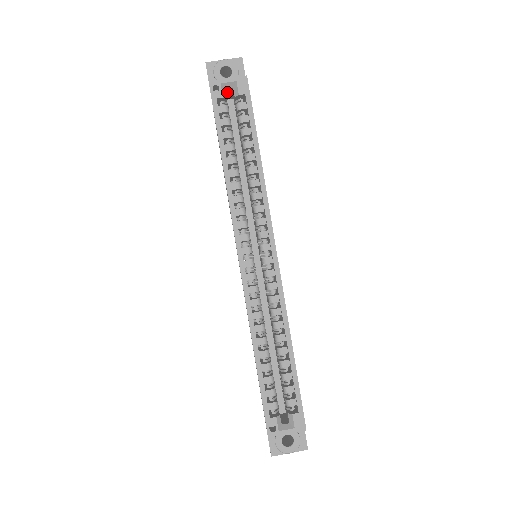
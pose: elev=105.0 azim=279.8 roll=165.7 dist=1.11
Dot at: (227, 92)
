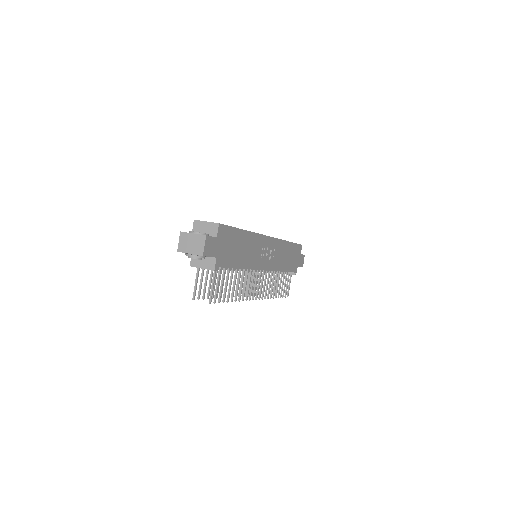
Dot at: occluded
